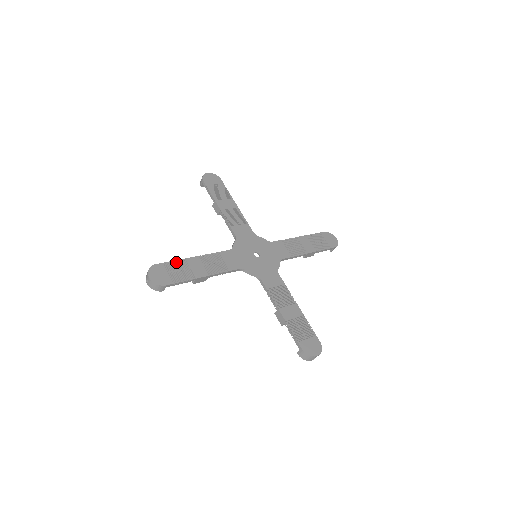
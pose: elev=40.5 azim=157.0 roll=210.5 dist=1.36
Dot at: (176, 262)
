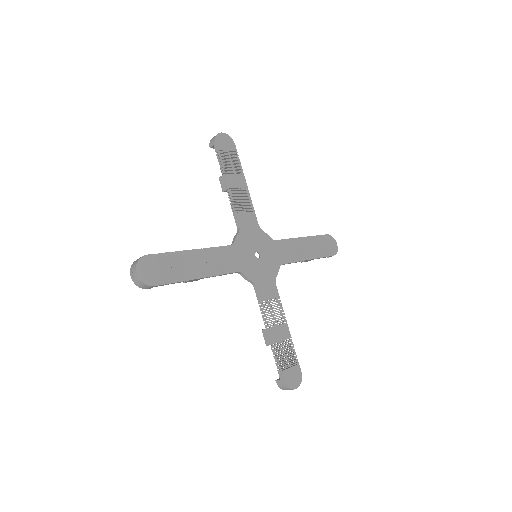
Dot at: (170, 255)
